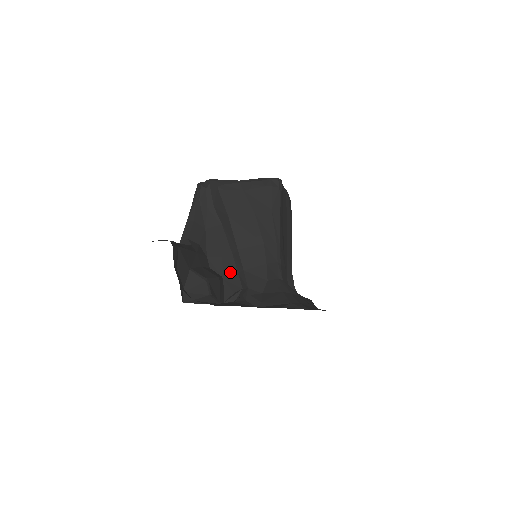
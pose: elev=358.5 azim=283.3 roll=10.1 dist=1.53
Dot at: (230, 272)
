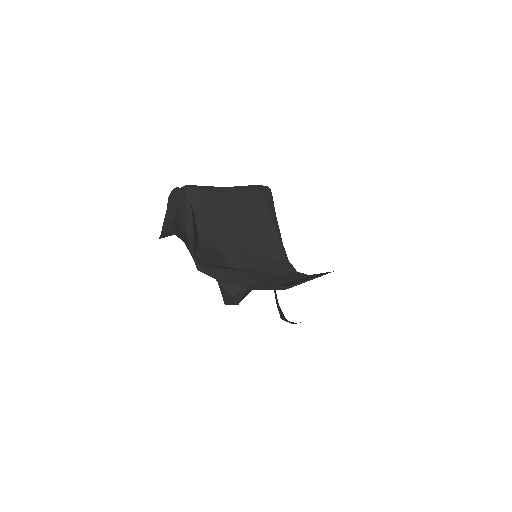
Dot at: (225, 274)
